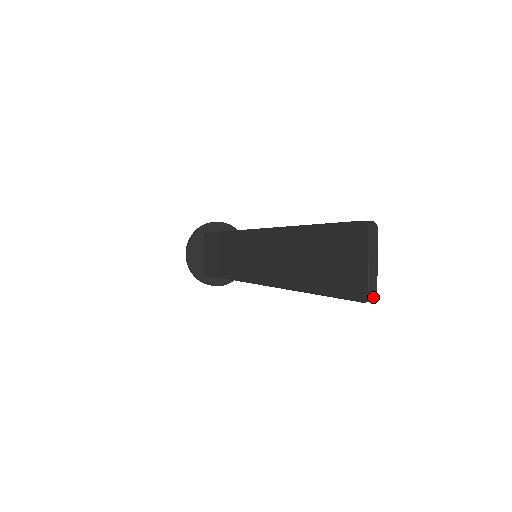
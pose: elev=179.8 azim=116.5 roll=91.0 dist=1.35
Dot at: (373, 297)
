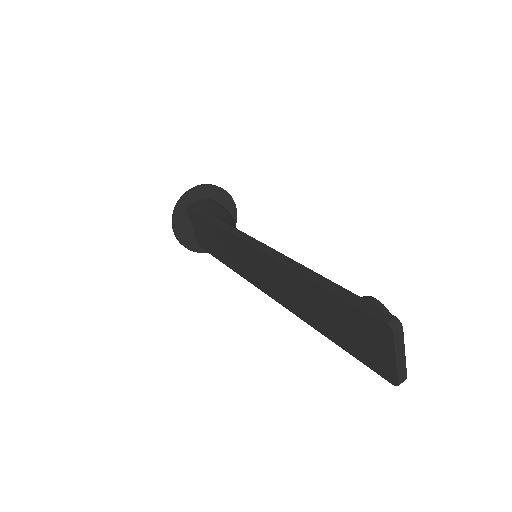
Dot at: (403, 381)
